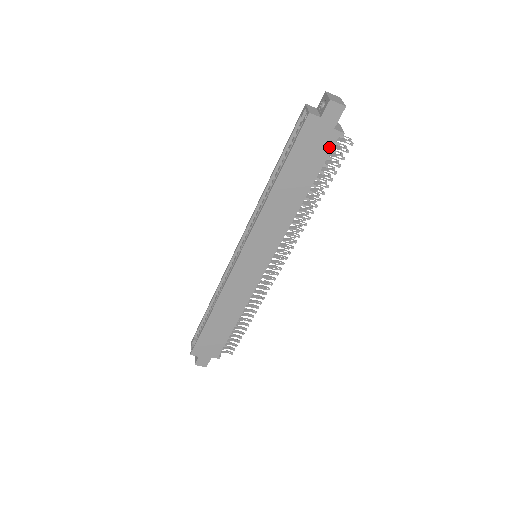
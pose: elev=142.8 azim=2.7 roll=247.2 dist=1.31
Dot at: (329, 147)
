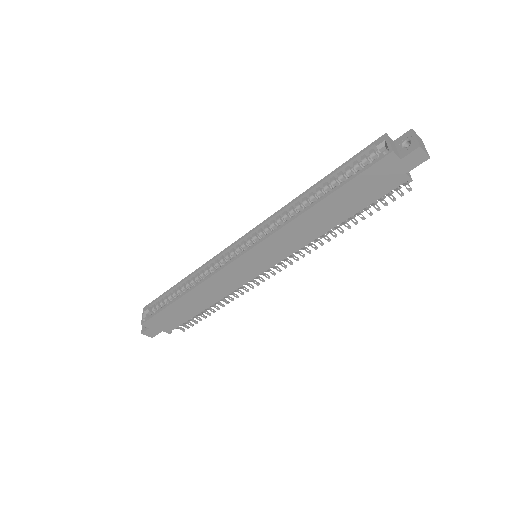
Dot at: (390, 188)
